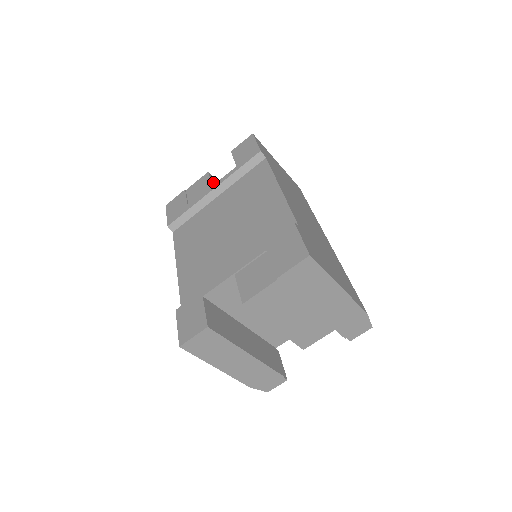
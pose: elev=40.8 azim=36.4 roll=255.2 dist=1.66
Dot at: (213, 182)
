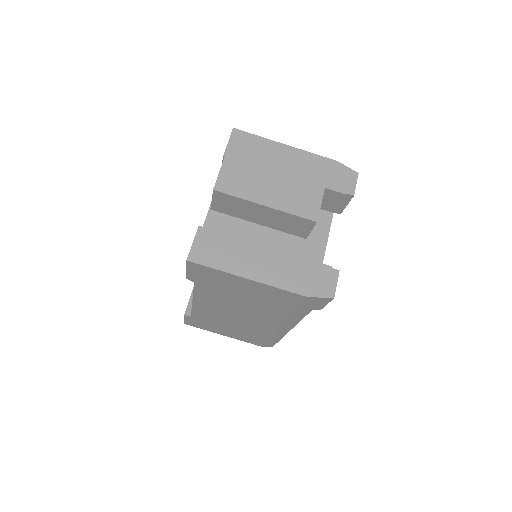
Dot at: occluded
